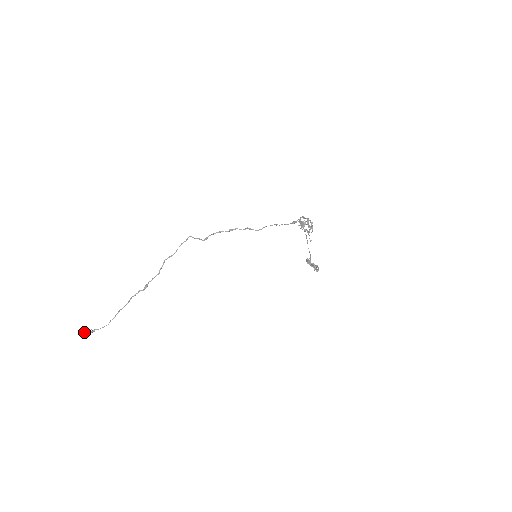
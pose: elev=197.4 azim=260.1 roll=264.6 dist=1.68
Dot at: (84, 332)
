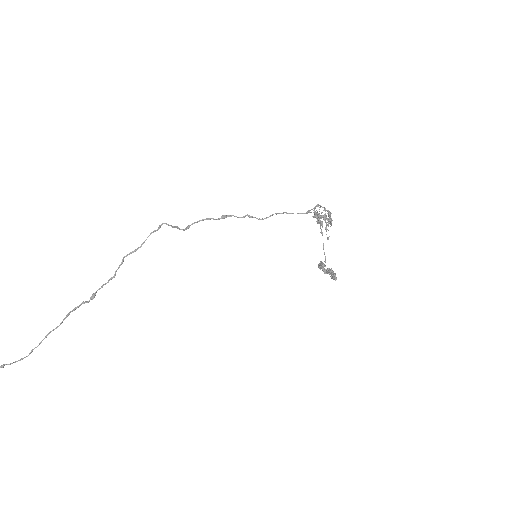
Dot at: out of frame
